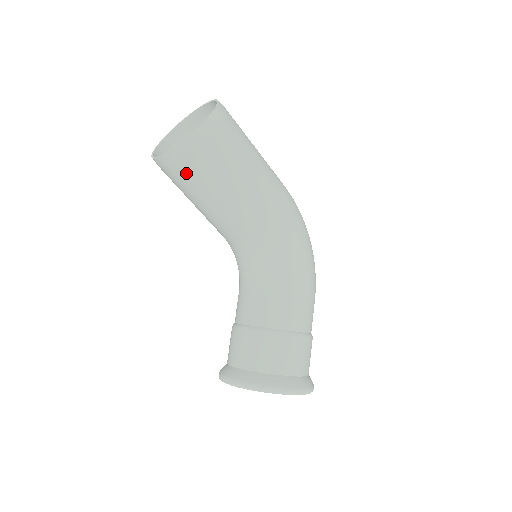
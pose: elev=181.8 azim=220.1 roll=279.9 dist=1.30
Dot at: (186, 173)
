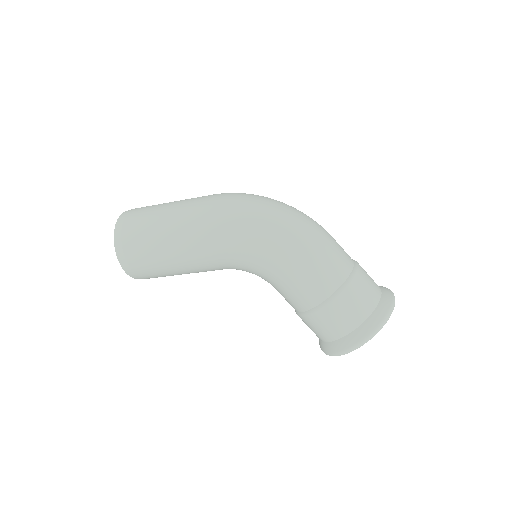
Dot at: occluded
